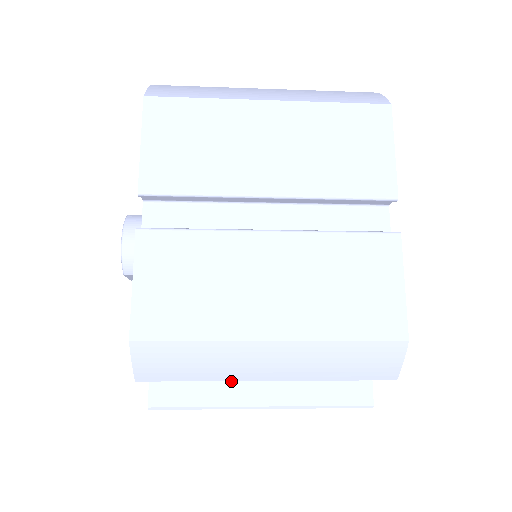
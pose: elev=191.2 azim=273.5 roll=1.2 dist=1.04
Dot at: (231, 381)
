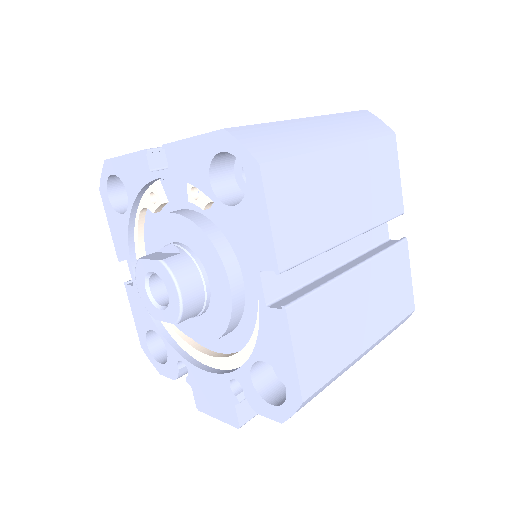
Dot at: occluded
